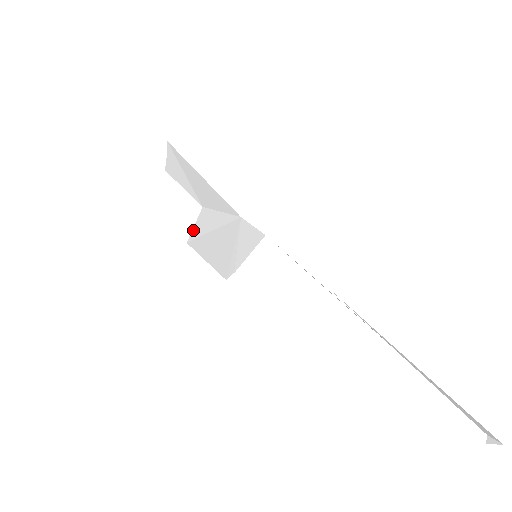
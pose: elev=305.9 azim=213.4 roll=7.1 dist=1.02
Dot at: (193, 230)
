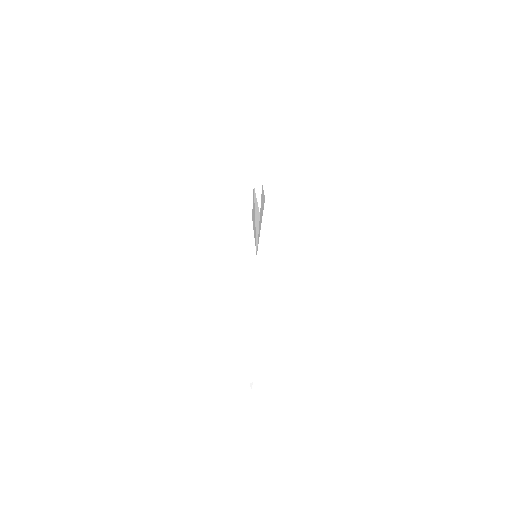
Dot at: occluded
